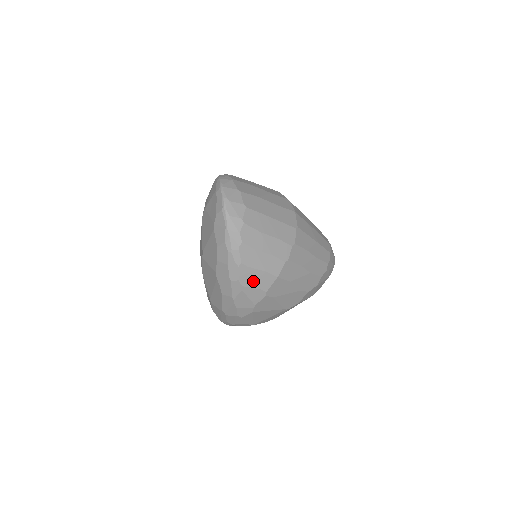
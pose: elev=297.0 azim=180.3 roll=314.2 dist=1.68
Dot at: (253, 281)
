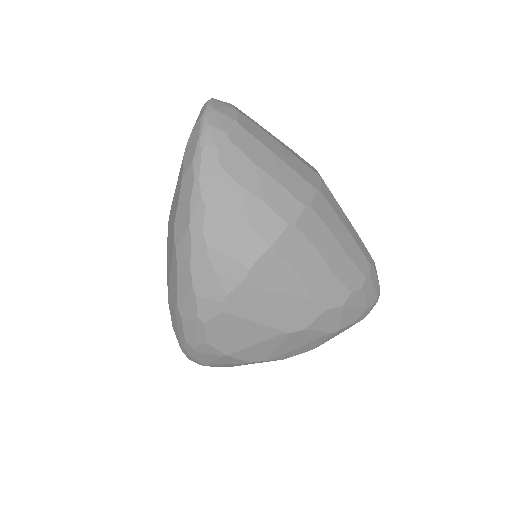
Dot at: (227, 241)
